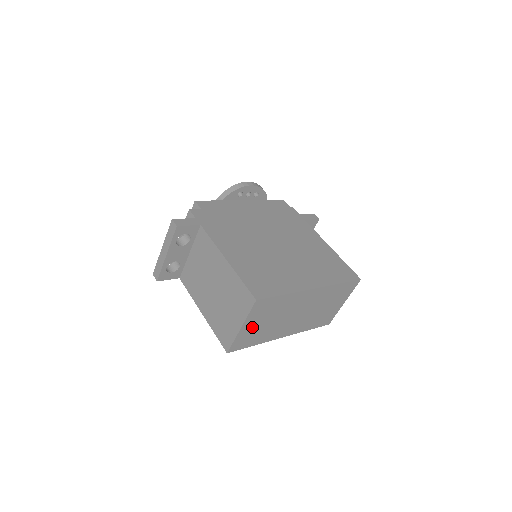
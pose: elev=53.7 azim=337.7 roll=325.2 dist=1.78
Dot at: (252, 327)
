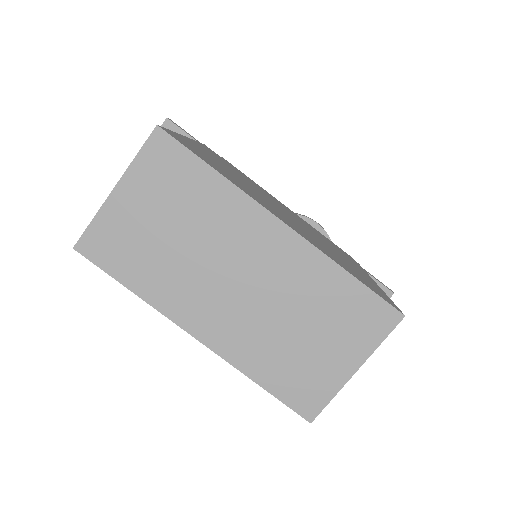
Dot at: (136, 213)
